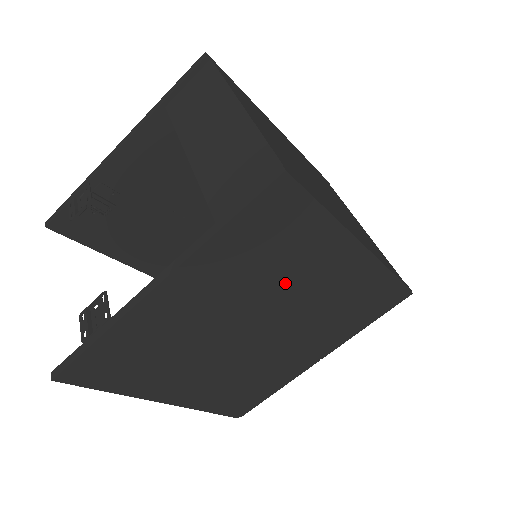
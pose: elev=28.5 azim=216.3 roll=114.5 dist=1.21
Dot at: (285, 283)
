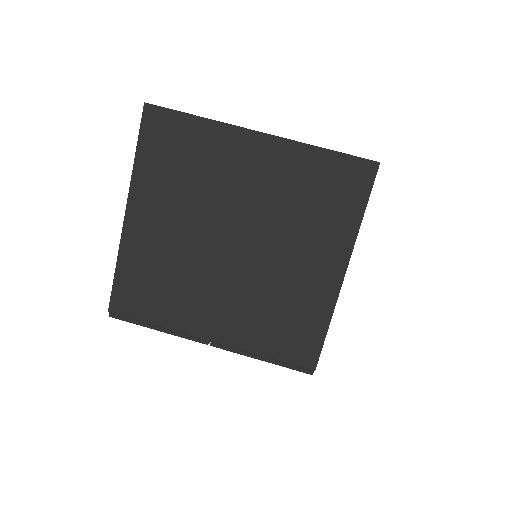
Dot at: (290, 233)
